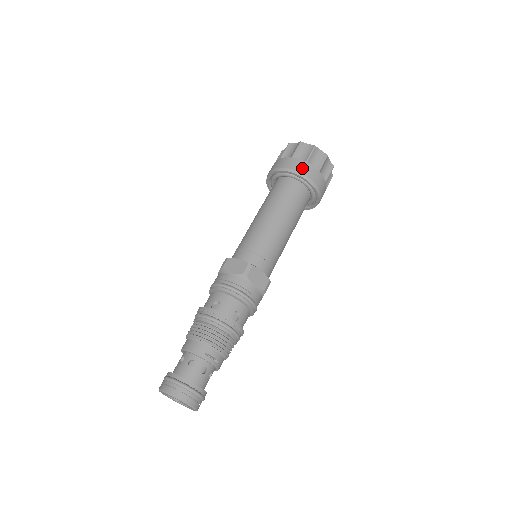
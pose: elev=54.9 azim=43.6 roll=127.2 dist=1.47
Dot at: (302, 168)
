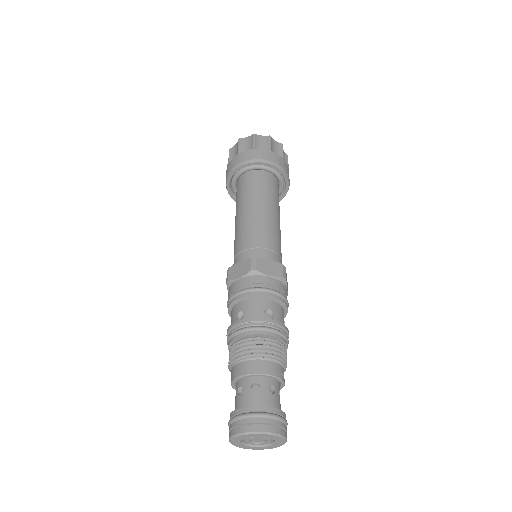
Dot at: (283, 165)
